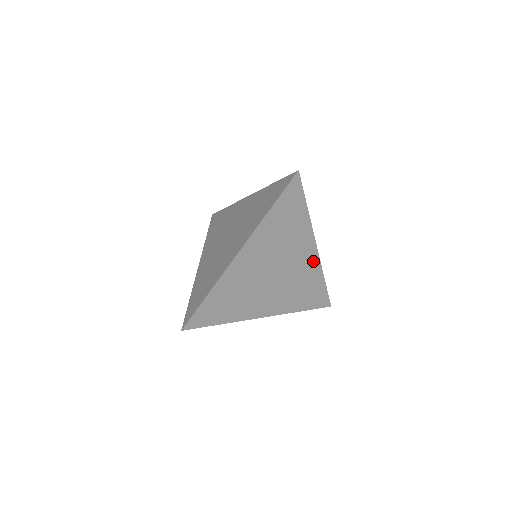
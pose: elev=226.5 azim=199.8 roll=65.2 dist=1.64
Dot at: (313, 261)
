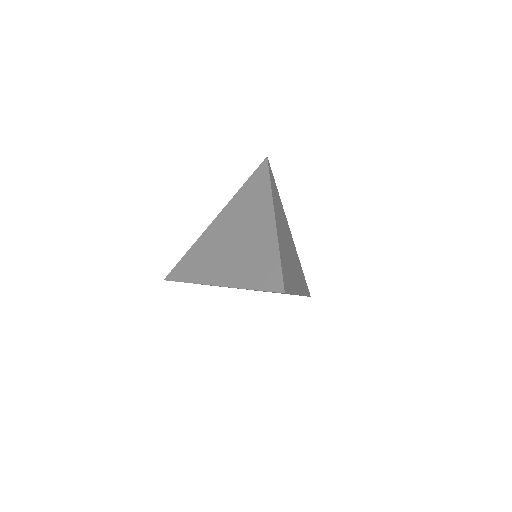
Dot at: (293, 244)
